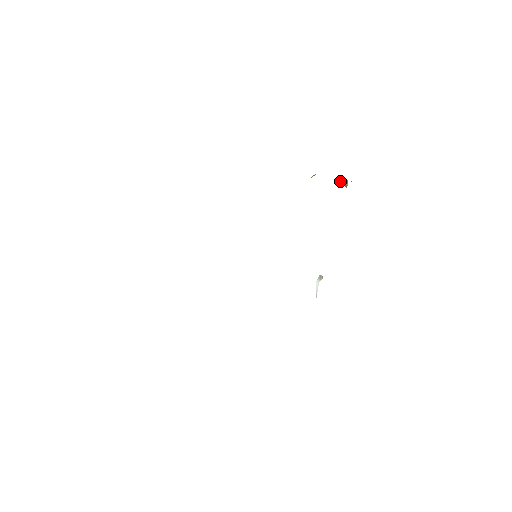
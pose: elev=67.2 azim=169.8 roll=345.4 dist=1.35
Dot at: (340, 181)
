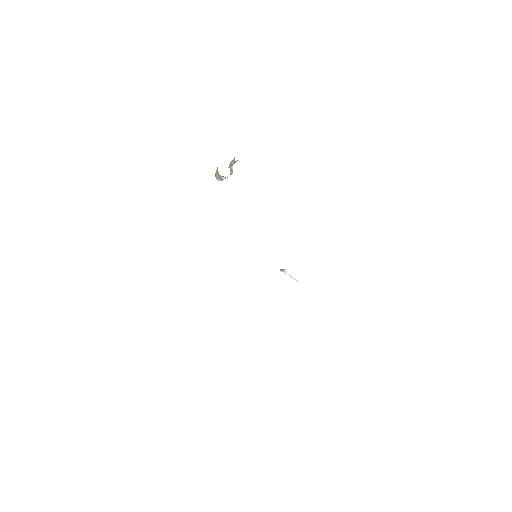
Dot at: occluded
